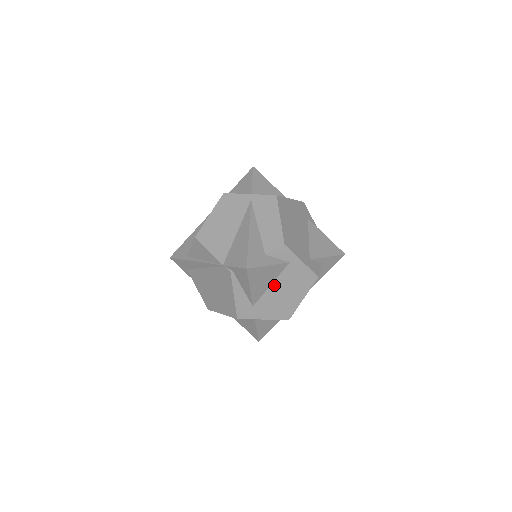
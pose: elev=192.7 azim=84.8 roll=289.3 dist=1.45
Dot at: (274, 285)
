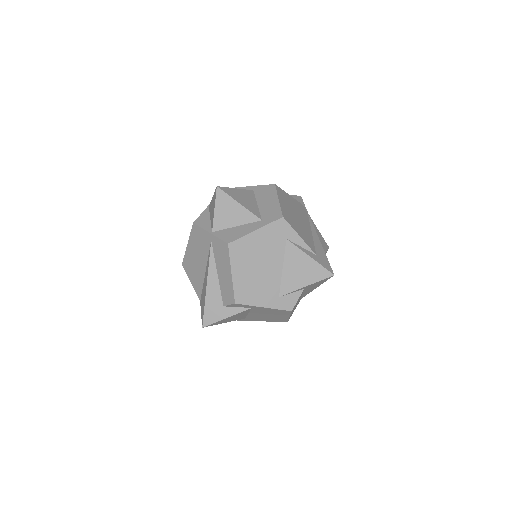
Dot at: (252, 313)
